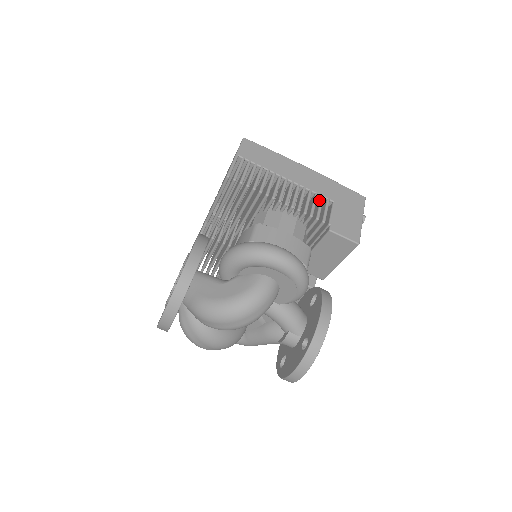
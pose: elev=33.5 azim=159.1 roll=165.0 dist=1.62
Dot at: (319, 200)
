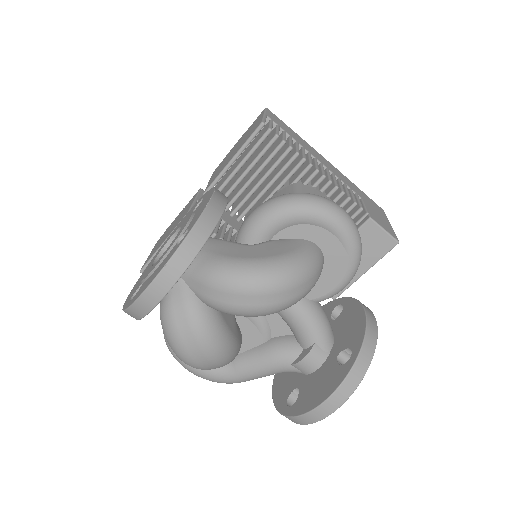
Dot at: occluded
